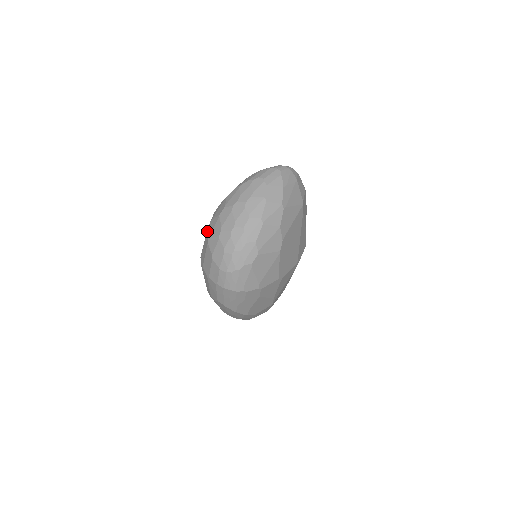
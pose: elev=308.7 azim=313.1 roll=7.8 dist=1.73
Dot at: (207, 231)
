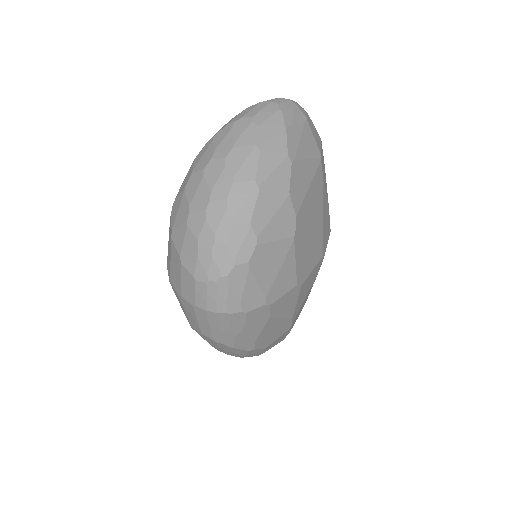
Dot at: occluded
